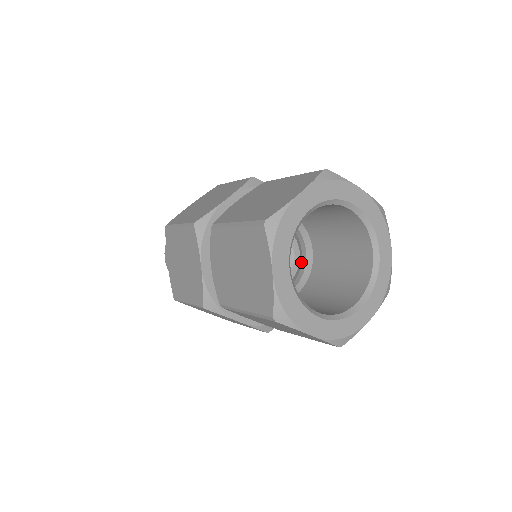
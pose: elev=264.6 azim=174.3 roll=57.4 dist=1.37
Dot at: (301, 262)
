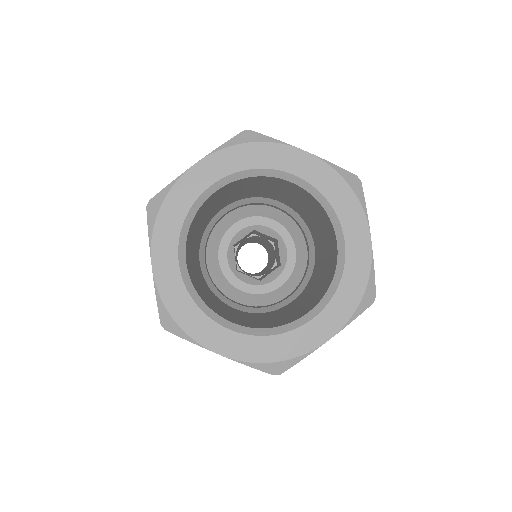
Dot at: (307, 263)
